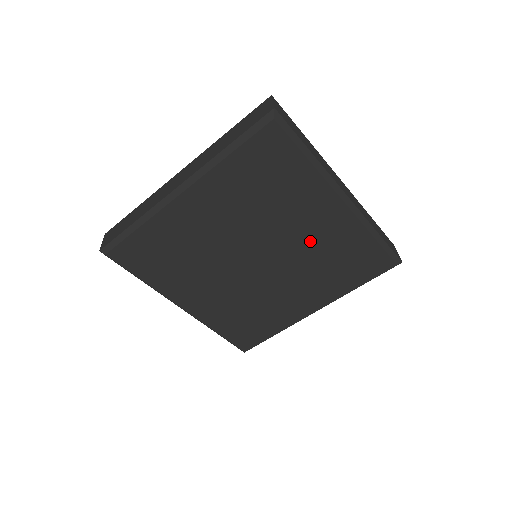
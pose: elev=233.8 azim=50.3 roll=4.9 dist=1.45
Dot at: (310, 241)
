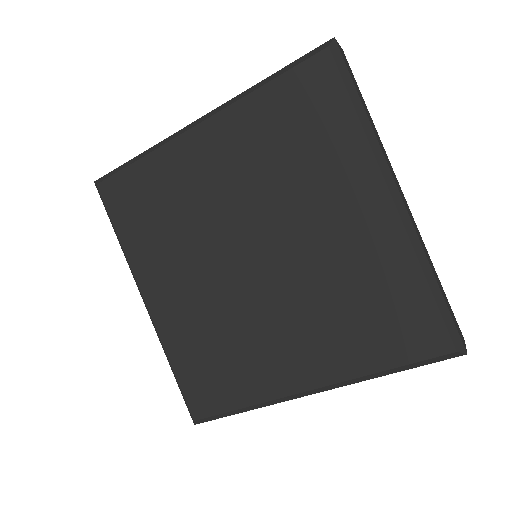
Dot at: (331, 251)
